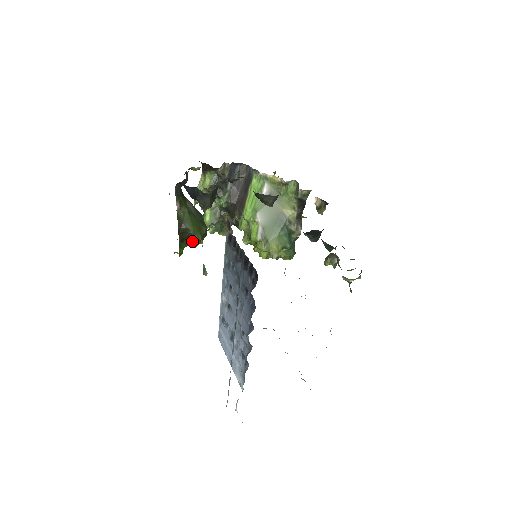
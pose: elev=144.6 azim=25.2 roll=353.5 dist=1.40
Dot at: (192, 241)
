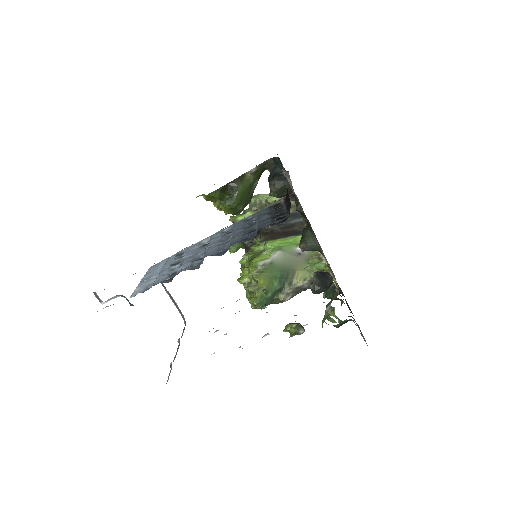
Dot at: occluded
